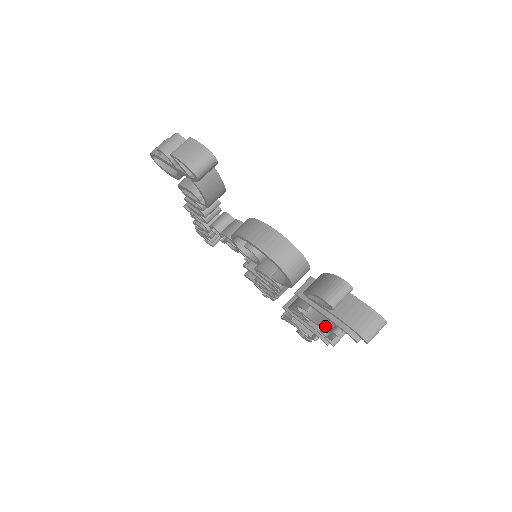
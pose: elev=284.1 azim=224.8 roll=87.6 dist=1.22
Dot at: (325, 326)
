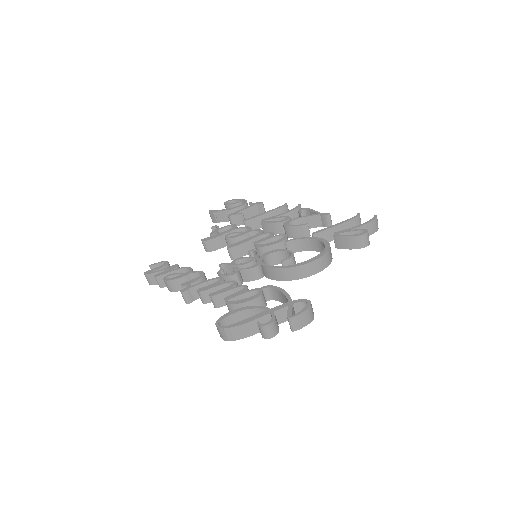
Dot at: (316, 227)
